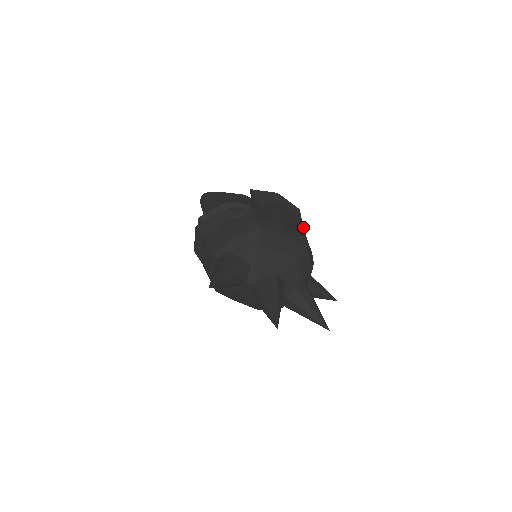
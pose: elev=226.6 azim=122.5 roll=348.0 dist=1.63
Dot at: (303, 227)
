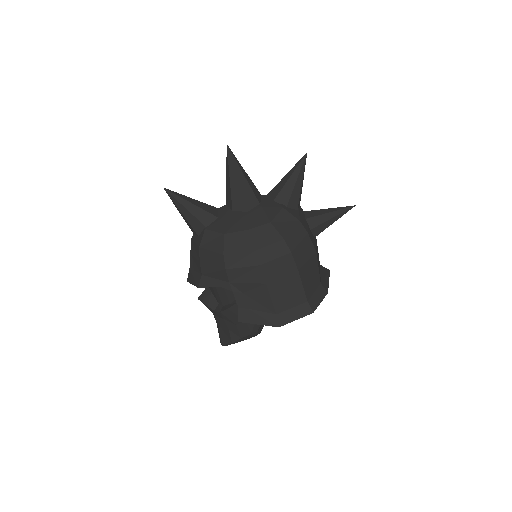
Dot at: occluded
